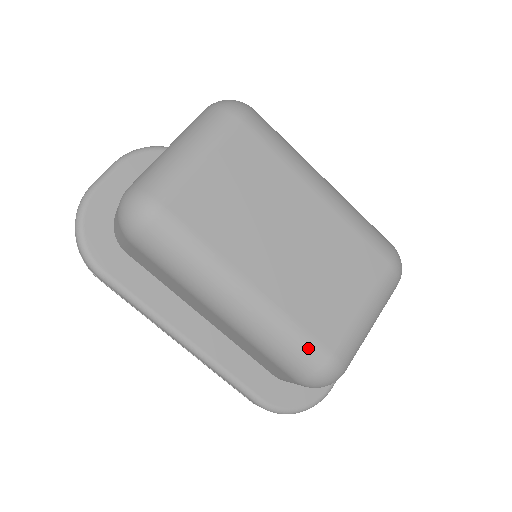
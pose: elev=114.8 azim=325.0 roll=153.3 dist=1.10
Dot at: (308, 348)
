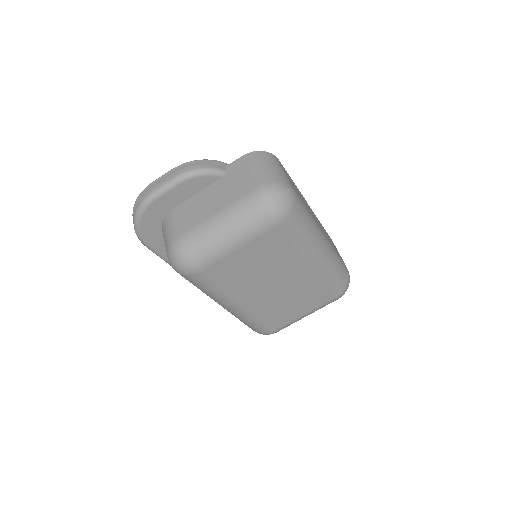
Dot at: (260, 328)
